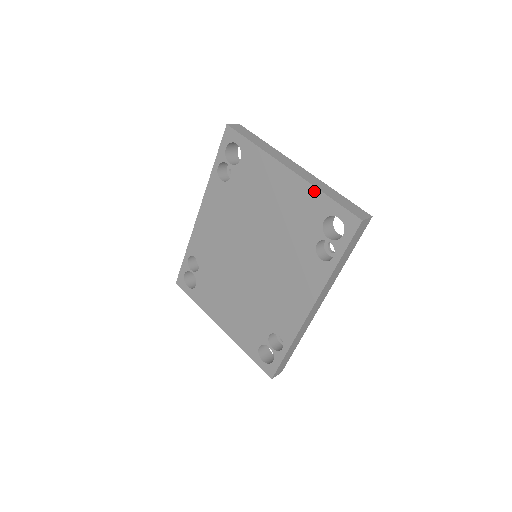
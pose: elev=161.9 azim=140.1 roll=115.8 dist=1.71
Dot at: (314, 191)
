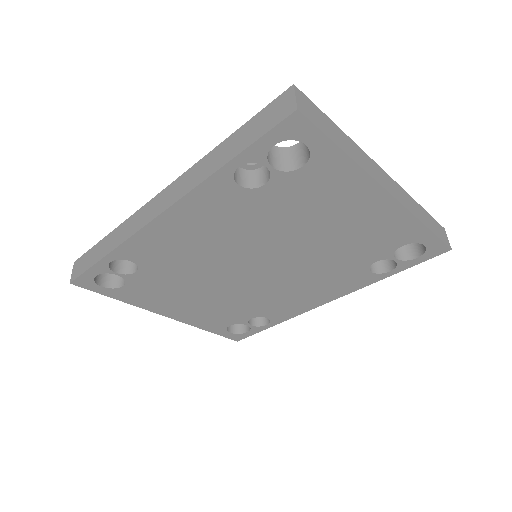
Dot at: (412, 221)
